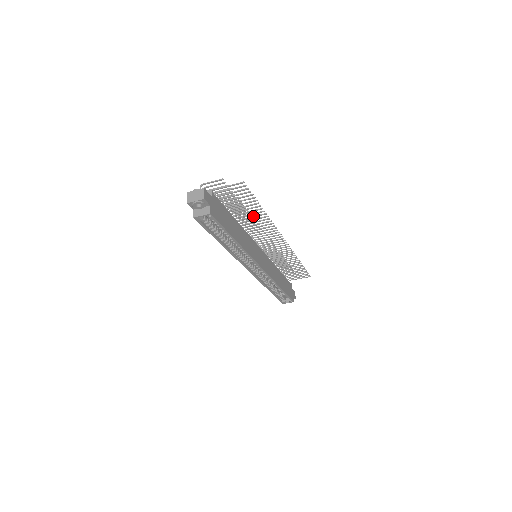
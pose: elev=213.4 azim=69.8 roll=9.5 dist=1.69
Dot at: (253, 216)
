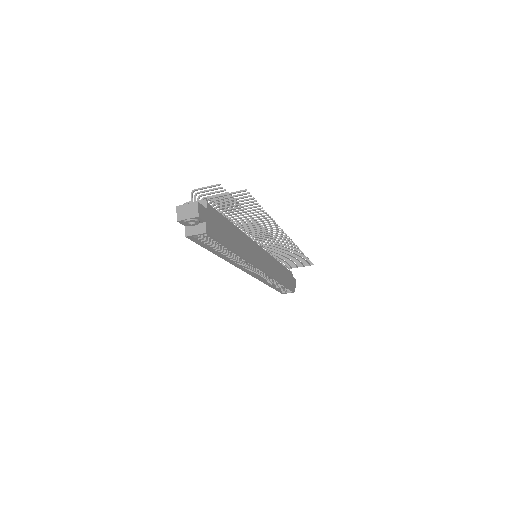
Dot at: (254, 219)
